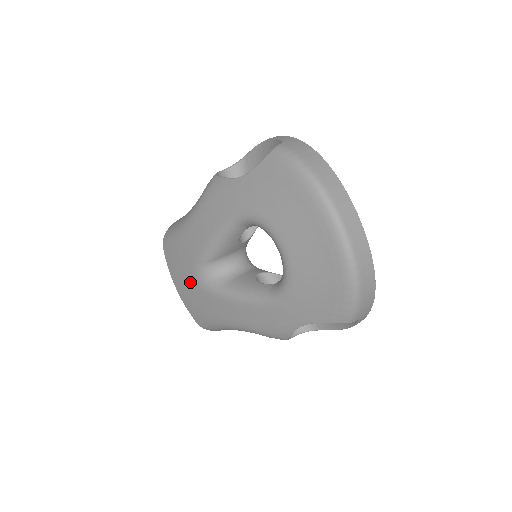
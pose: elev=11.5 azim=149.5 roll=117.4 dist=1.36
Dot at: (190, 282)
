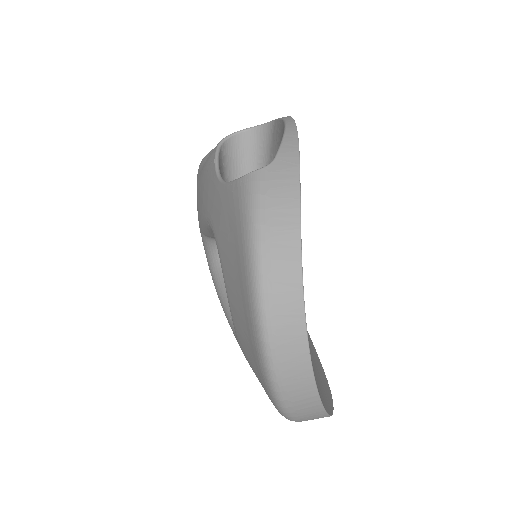
Dot at: occluded
